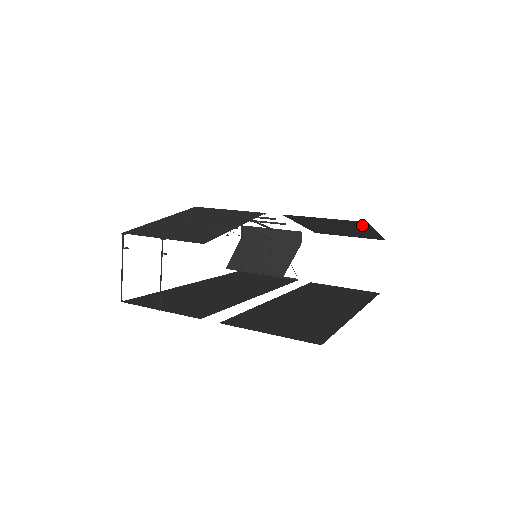
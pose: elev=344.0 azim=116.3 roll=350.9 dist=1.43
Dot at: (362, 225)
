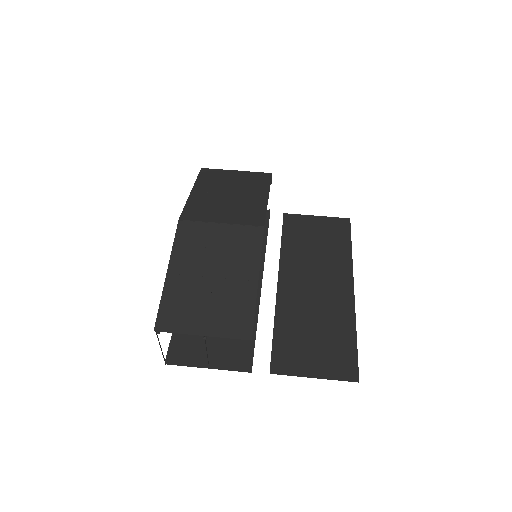
Dot at: occluded
